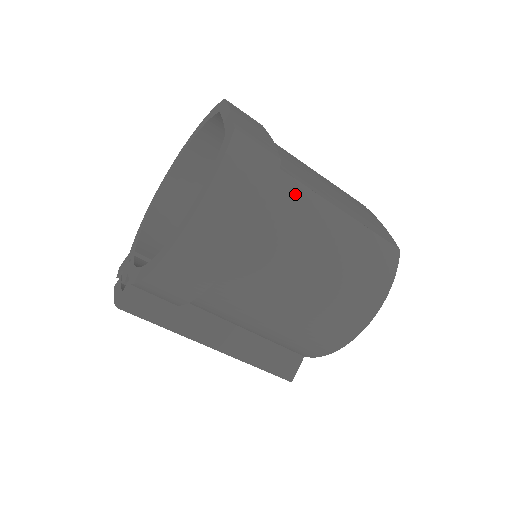
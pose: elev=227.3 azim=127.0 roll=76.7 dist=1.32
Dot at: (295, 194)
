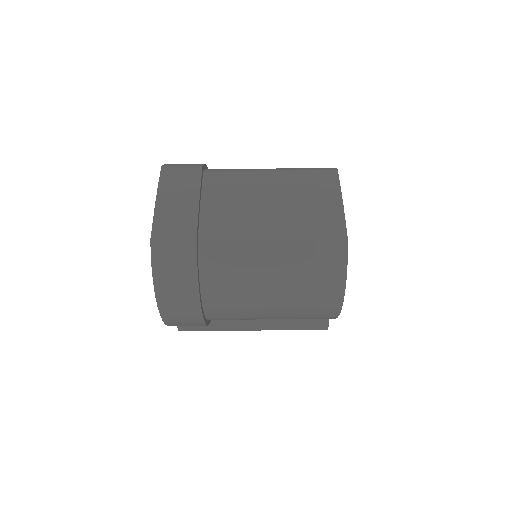
Dot at: (221, 254)
